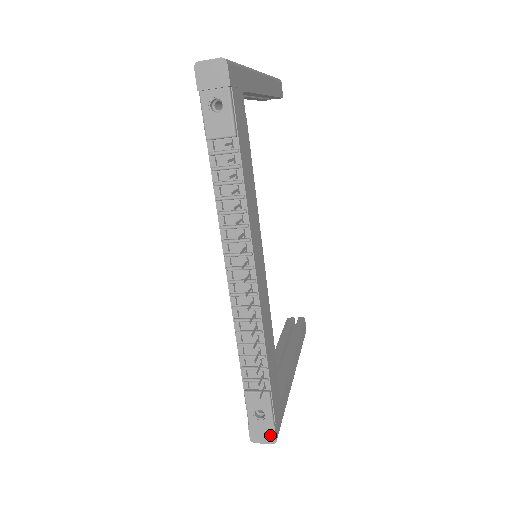
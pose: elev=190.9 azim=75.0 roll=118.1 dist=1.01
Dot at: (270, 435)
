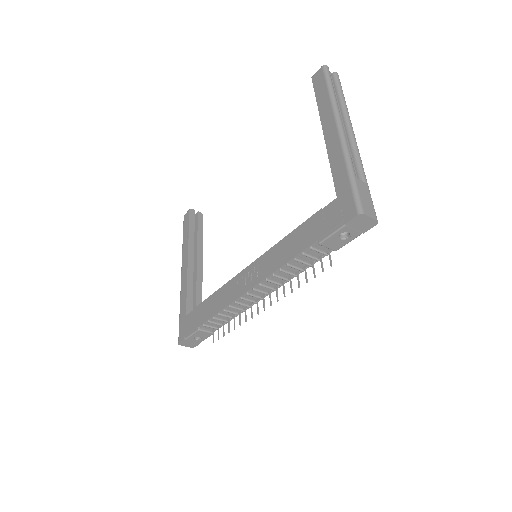
Dot at: (194, 345)
